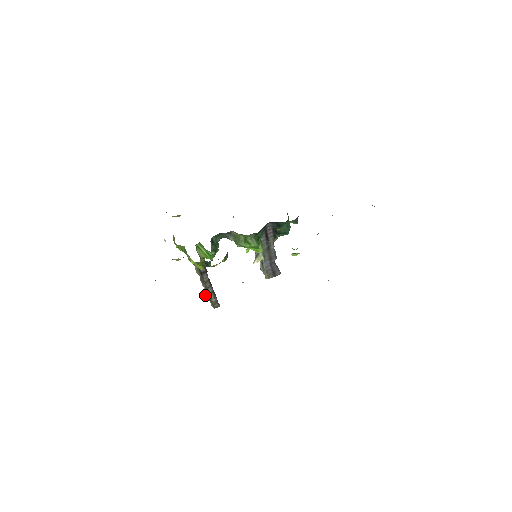
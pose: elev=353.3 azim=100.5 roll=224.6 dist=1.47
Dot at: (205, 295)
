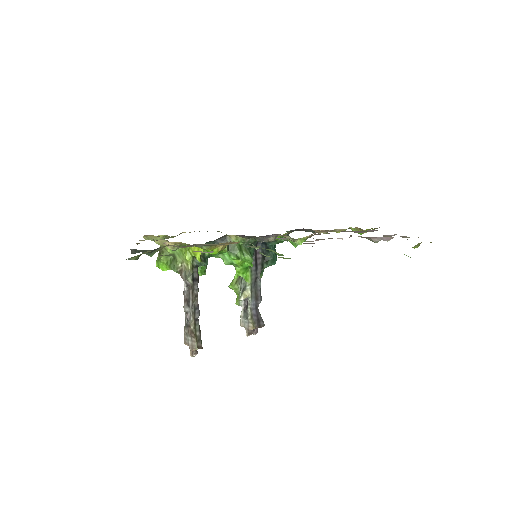
Dot at: (186, 330)
